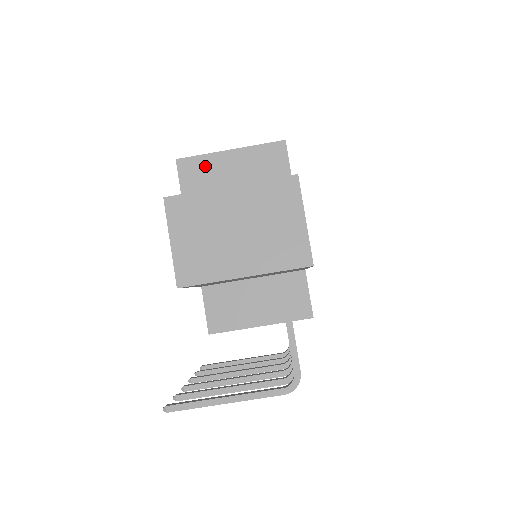
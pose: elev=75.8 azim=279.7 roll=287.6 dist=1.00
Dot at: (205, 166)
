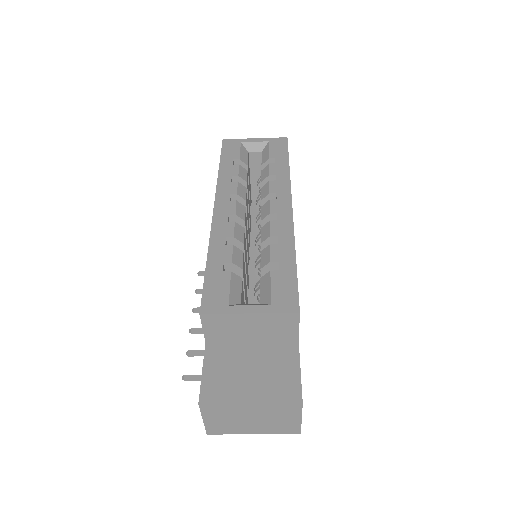
Dot at: (226, 320)
